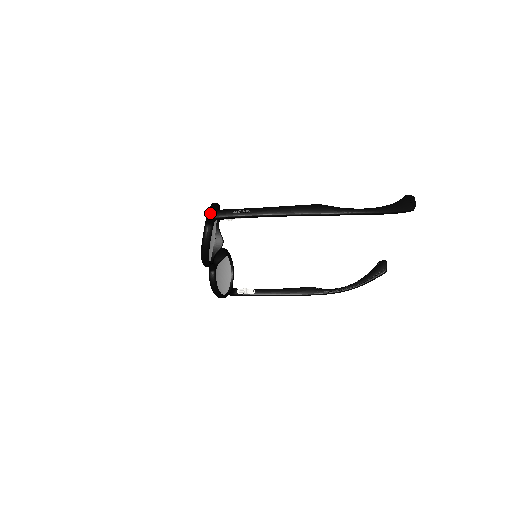
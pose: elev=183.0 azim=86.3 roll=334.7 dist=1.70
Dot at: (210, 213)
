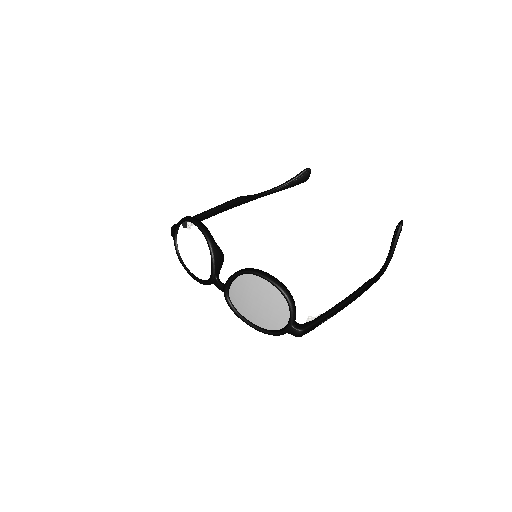
Dot at: (303, 334)
